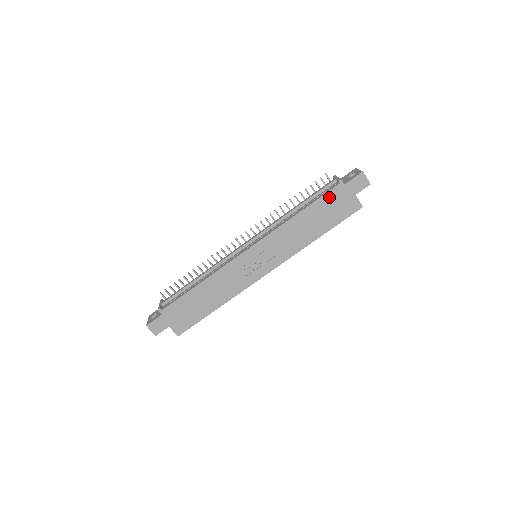
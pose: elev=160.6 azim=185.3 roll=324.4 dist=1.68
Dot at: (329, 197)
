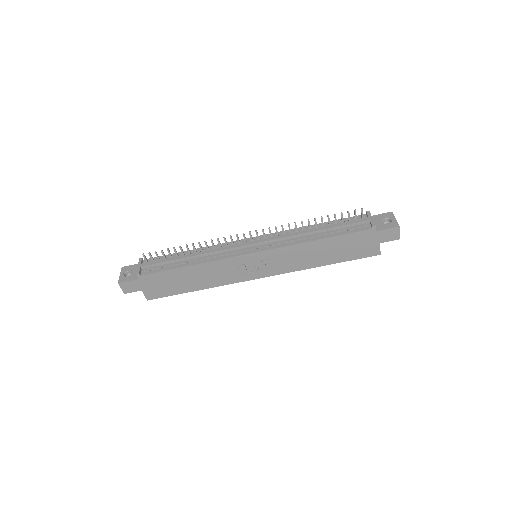
Dot at: (355, 236)
